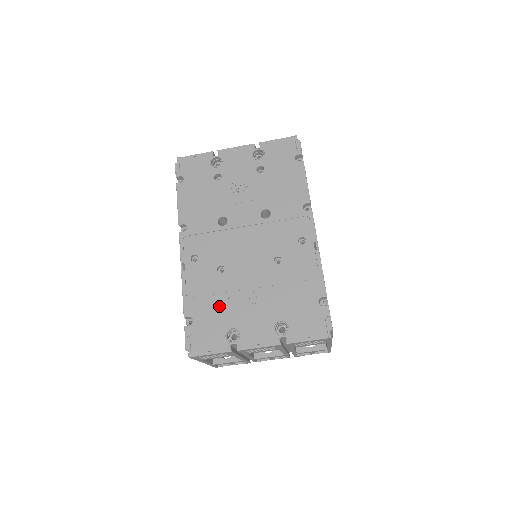
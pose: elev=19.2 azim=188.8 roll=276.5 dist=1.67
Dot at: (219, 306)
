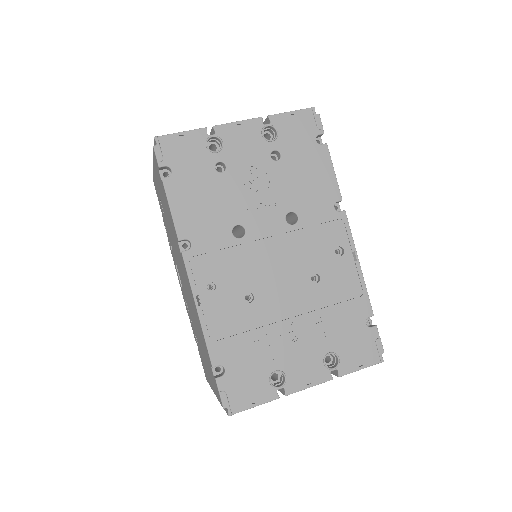
Dot at: (255, 346)
